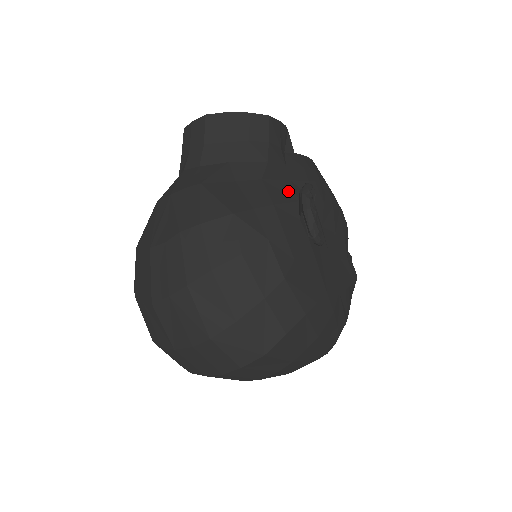
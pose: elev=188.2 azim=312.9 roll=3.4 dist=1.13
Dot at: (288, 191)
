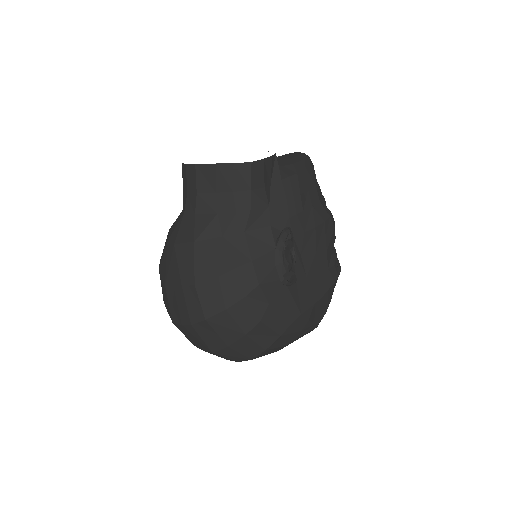
Dot at: (267, 239)
